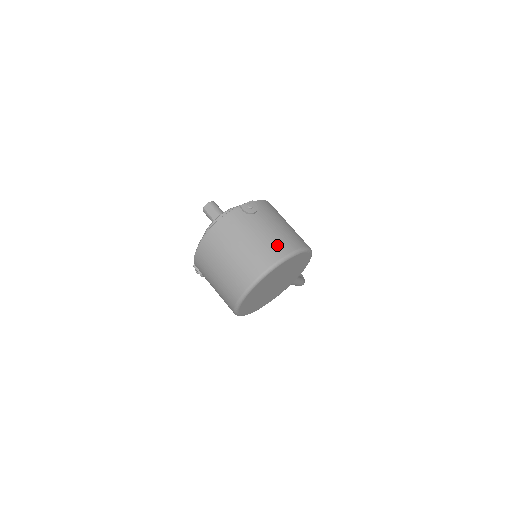
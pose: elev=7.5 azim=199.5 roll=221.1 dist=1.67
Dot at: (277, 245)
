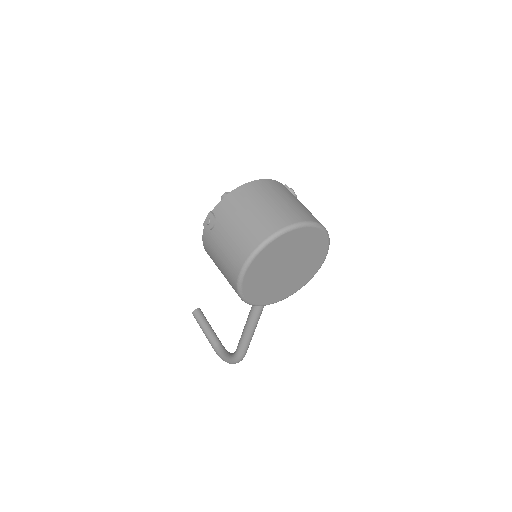
Dot at: occluded
